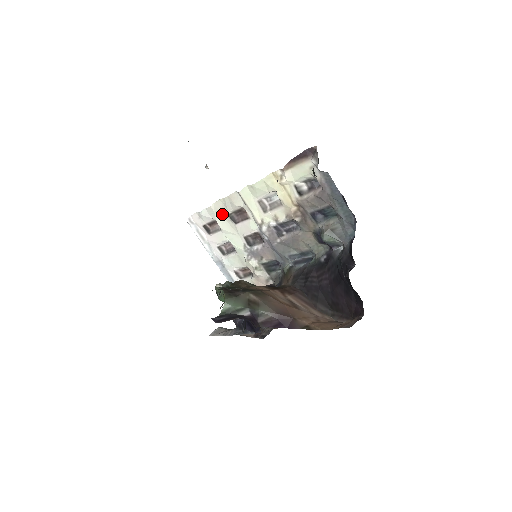
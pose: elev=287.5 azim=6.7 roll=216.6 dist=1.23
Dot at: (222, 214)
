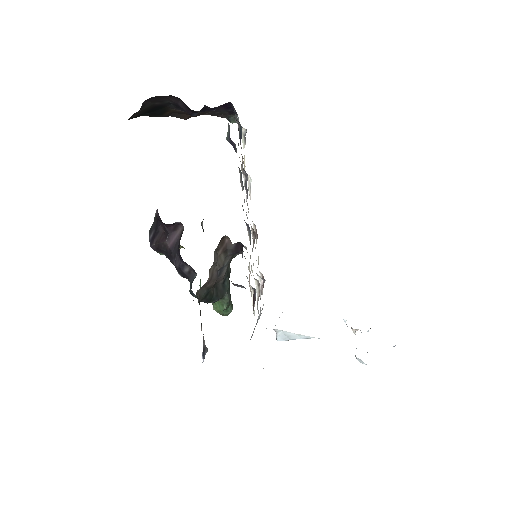
Dot at: occluded
